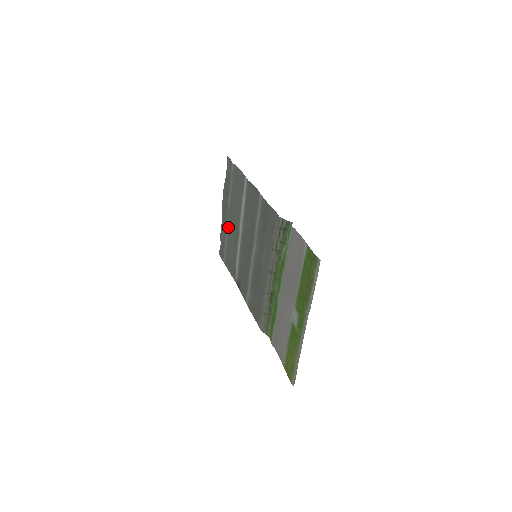
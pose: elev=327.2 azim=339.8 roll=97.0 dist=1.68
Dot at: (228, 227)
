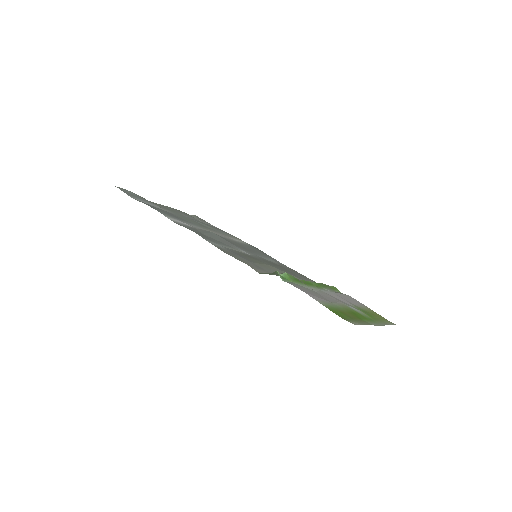
Dot at: occluded
